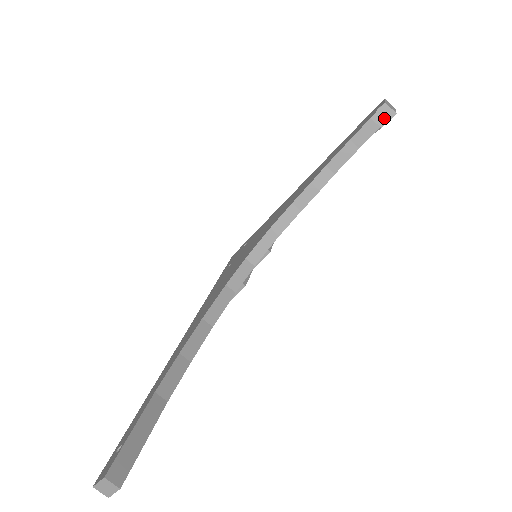
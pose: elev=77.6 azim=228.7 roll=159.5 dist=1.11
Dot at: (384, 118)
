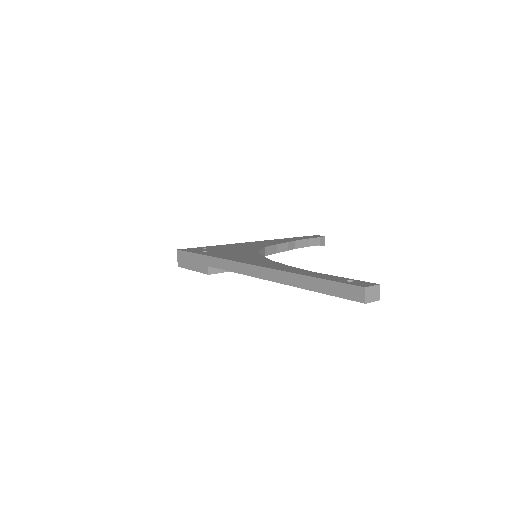
Dot at: (322, 242)
